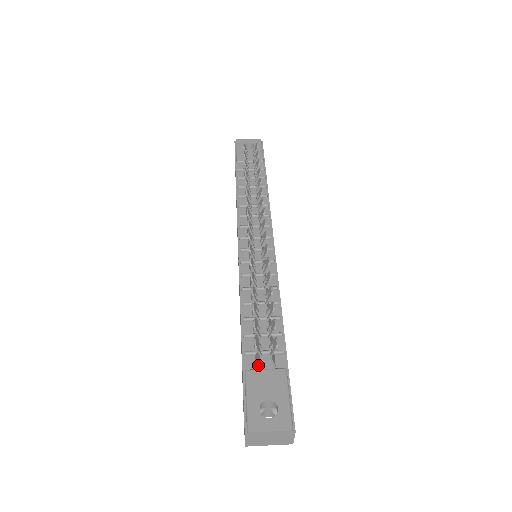
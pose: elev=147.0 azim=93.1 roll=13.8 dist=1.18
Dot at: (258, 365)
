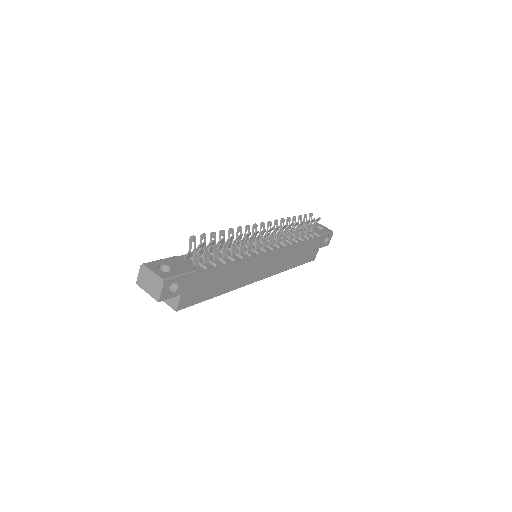
Dot at: (186, 261)
